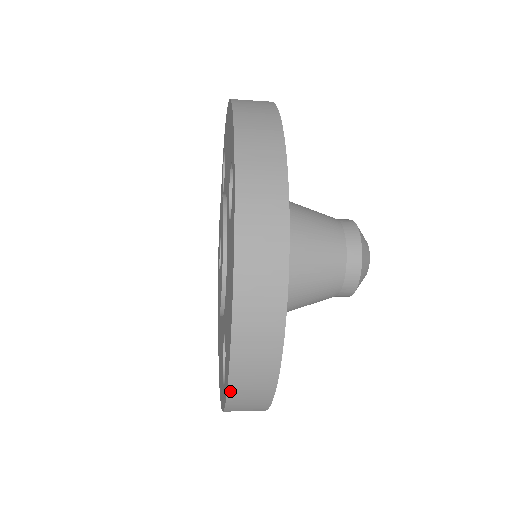
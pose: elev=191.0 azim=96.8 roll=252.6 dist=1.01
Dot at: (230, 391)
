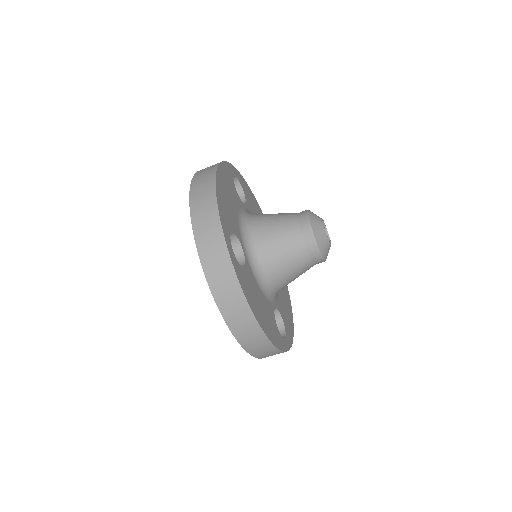
Dot at: (193, 224)
